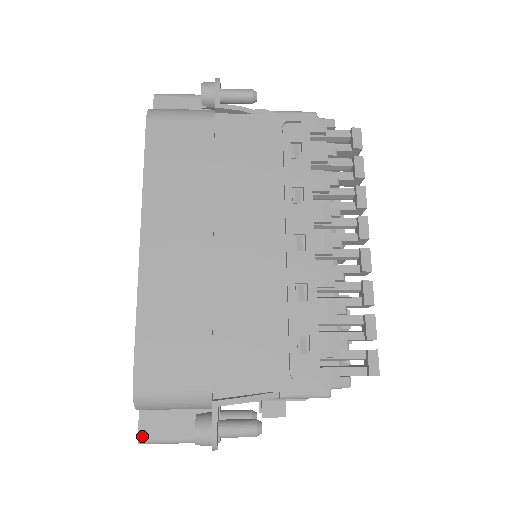
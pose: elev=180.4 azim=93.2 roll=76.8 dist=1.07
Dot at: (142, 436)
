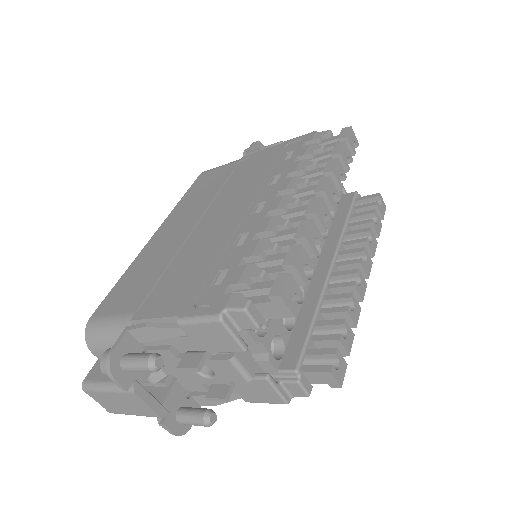
Dot at: (86, 379)
